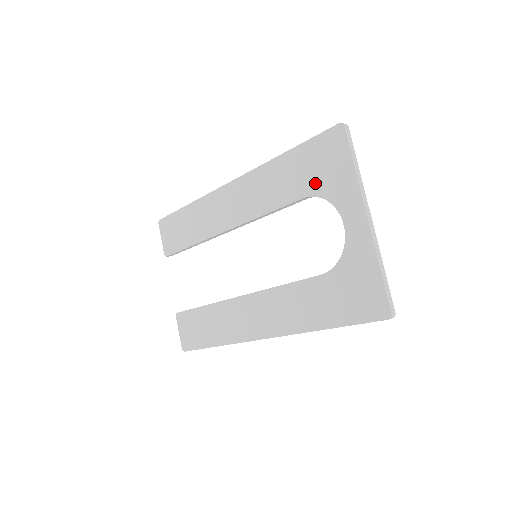
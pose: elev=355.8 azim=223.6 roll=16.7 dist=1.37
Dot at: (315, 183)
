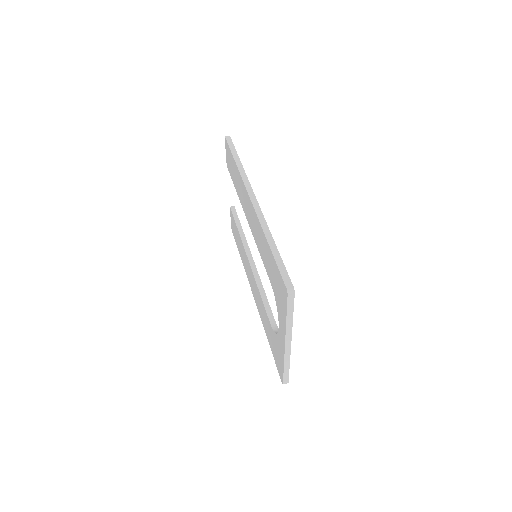
Dot at: (274, 287)
